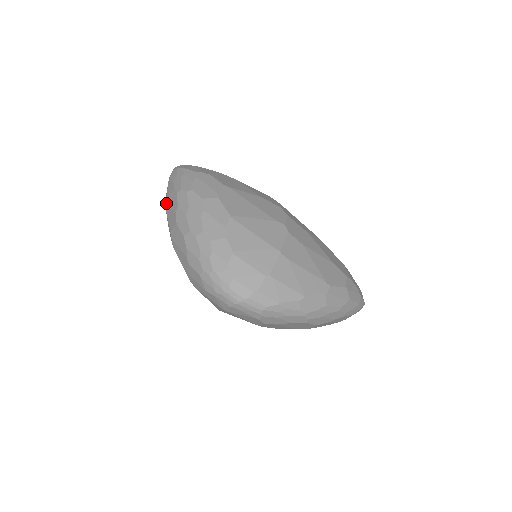
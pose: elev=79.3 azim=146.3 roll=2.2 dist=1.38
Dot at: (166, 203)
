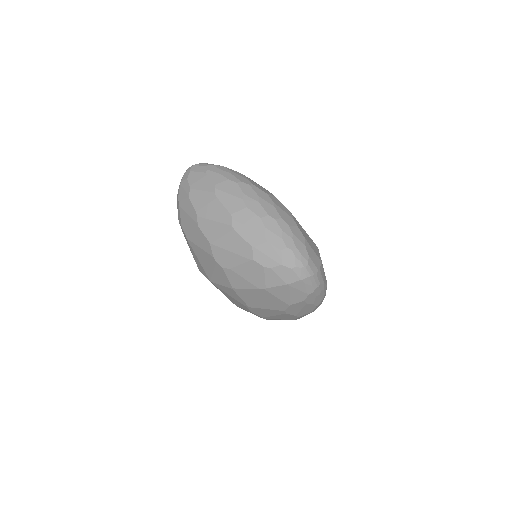
Dot at: (216, 189)
